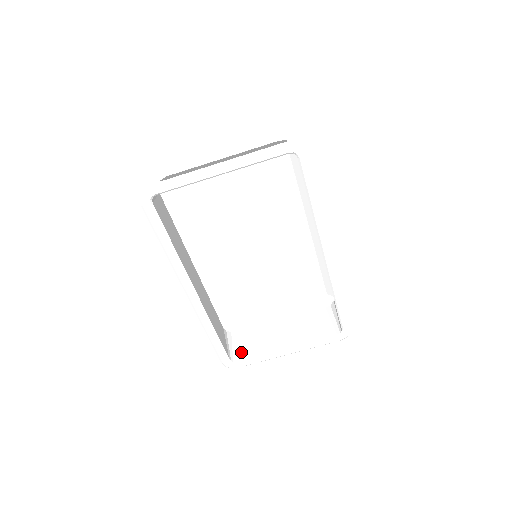
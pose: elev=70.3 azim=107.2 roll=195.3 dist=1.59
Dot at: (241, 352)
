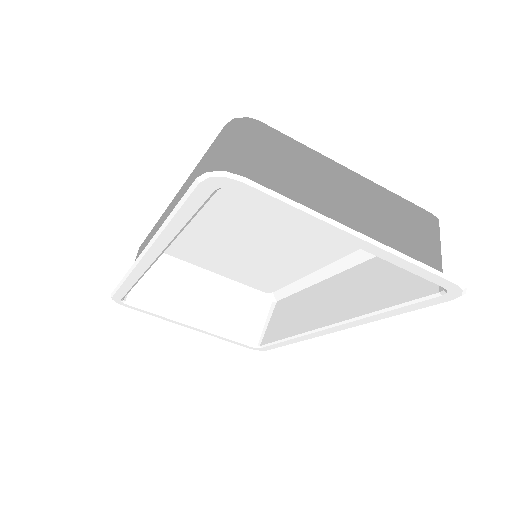
Dot at: (141, 293)
